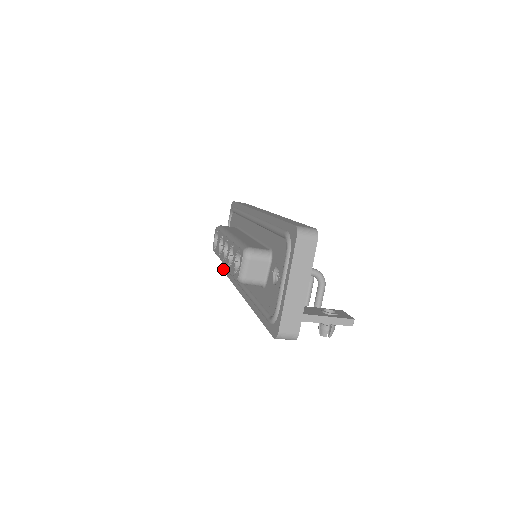
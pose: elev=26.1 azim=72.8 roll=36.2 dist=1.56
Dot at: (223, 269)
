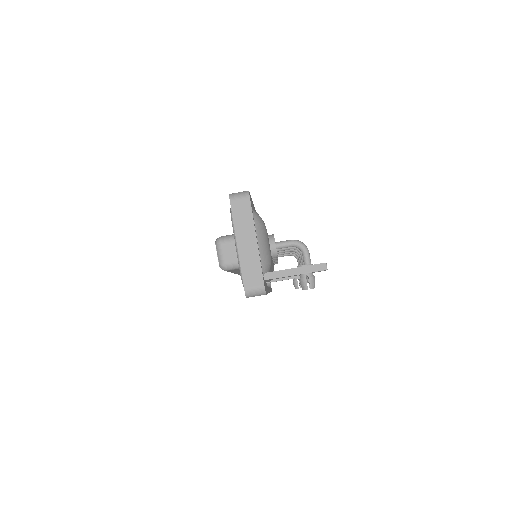
Dot at: occluded
